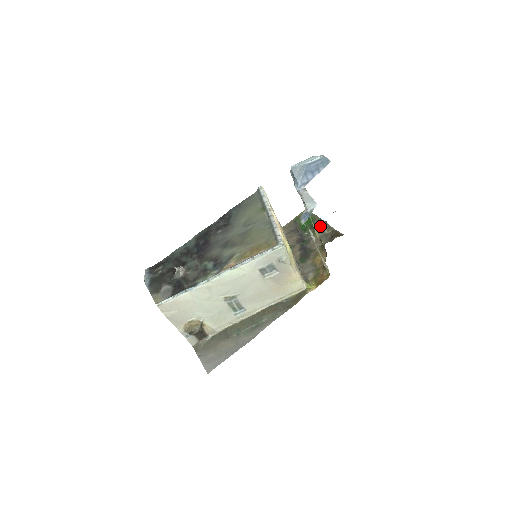
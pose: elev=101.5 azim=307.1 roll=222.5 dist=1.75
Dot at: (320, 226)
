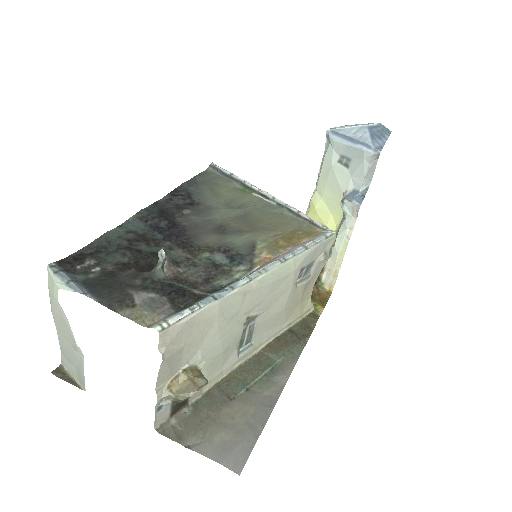
Dot at: occluded
